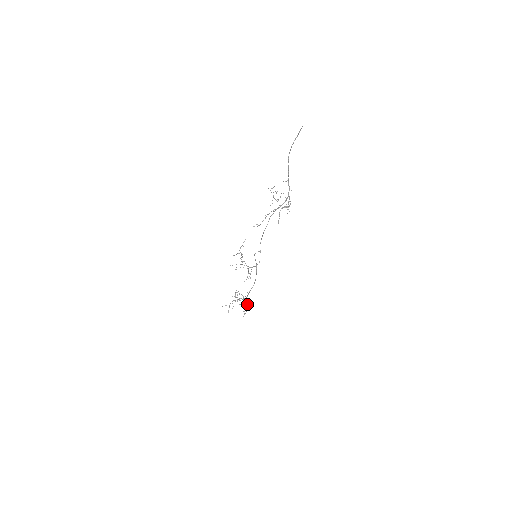
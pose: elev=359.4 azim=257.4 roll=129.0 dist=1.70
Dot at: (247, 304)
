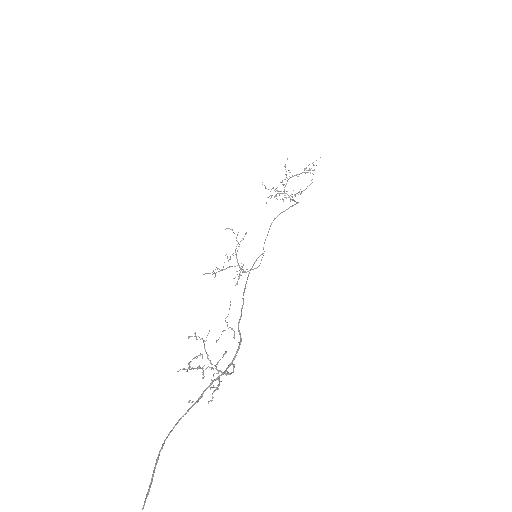
Dot at: occluded
